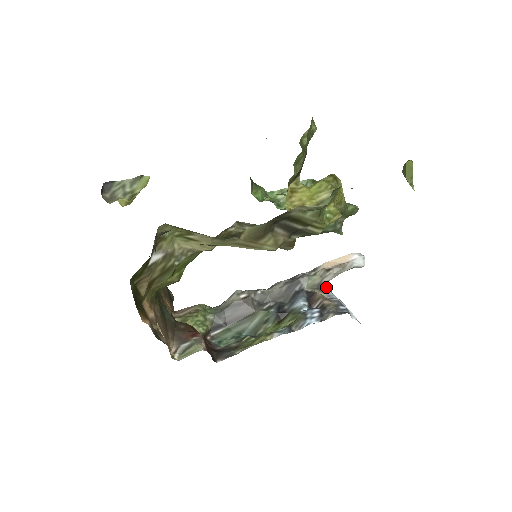
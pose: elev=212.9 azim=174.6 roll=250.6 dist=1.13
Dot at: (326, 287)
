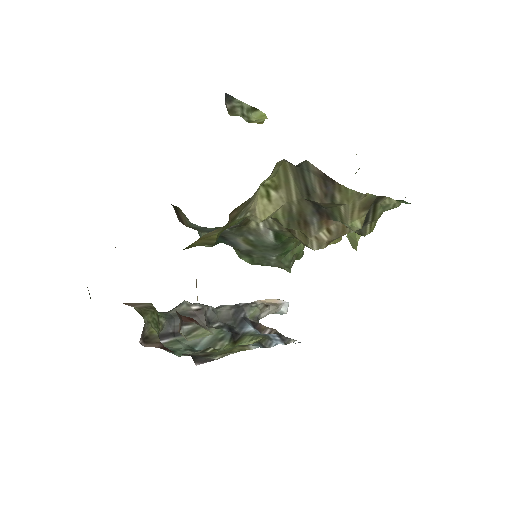
Dot at: occluded
